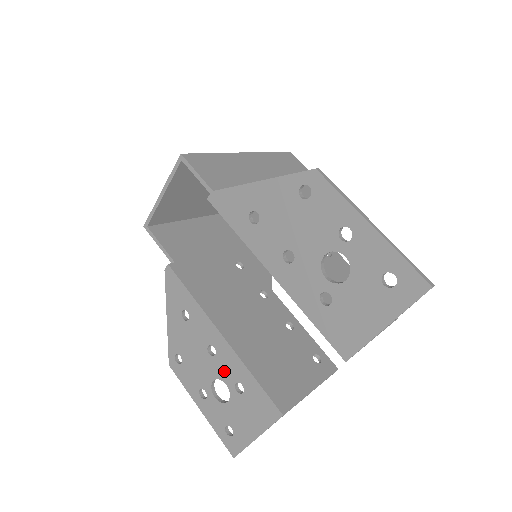
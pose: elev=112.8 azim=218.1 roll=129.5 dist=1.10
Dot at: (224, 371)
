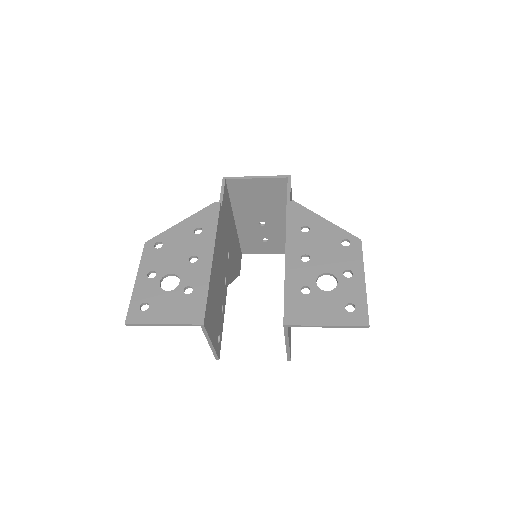
Dot at: (188, 275)
